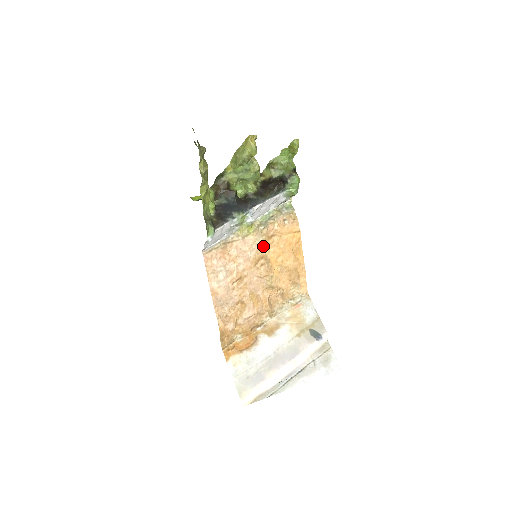
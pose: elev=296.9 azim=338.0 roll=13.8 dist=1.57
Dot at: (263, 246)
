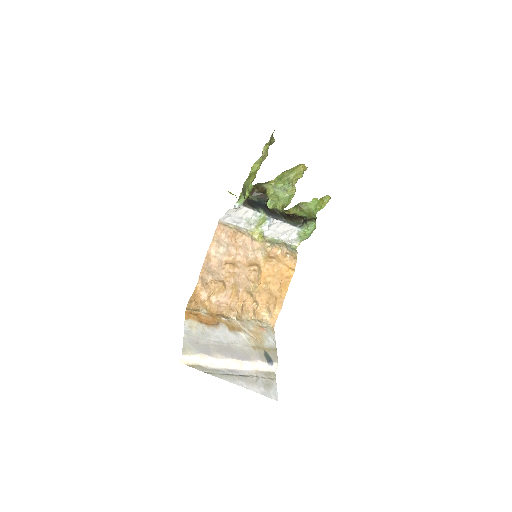
Dot at: (262, 258)
